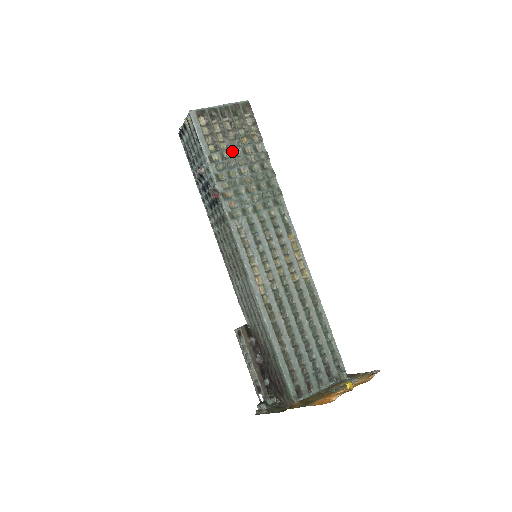
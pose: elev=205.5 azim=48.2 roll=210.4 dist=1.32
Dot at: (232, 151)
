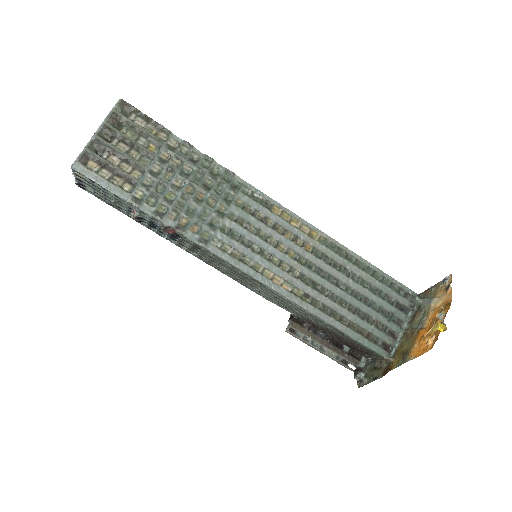
Dot at: (150, 172)
